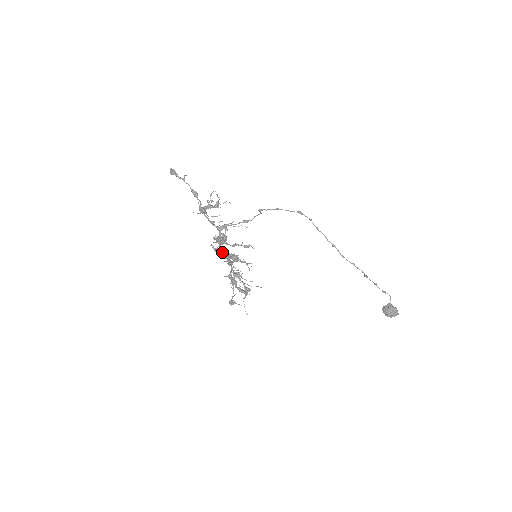
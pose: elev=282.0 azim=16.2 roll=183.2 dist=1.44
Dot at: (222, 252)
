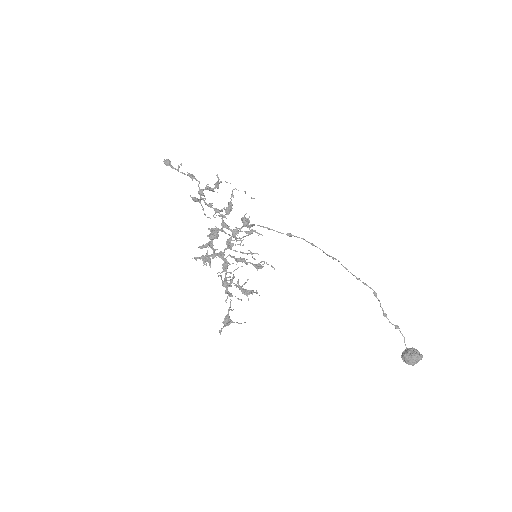
Dot at: (214, 253)
